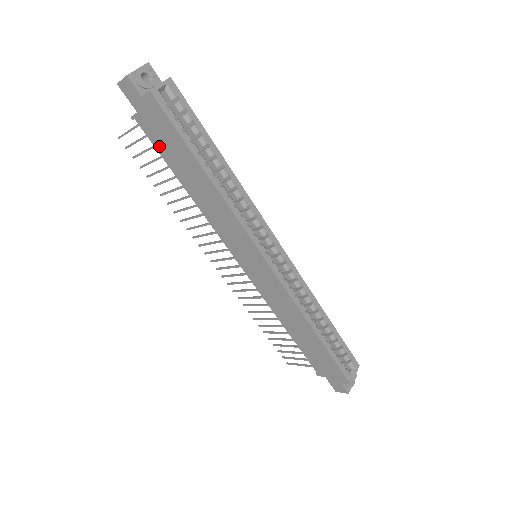
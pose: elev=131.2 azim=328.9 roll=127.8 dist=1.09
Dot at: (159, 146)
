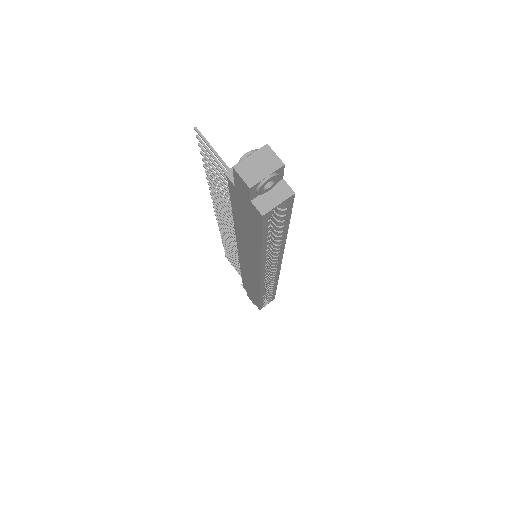
Dot at: (235, 203)
